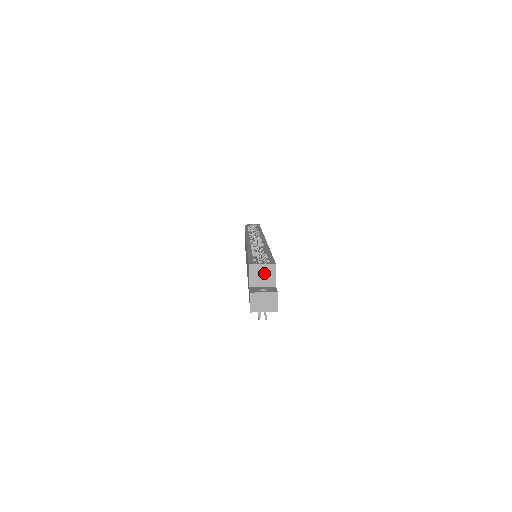
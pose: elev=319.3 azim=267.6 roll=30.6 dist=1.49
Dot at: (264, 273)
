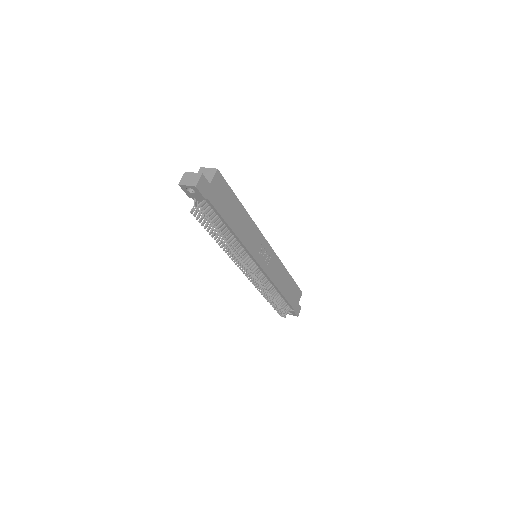
Dot at: (207, 174)
